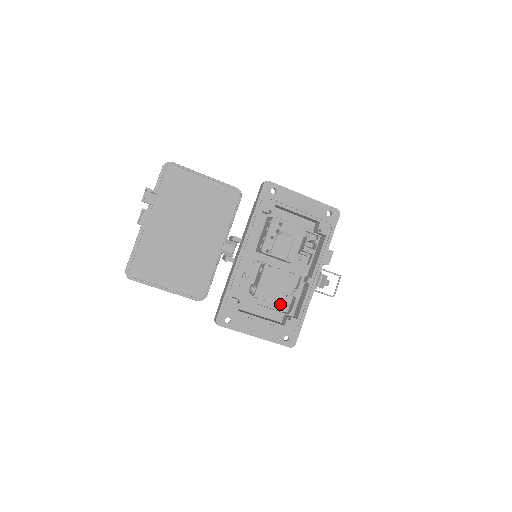
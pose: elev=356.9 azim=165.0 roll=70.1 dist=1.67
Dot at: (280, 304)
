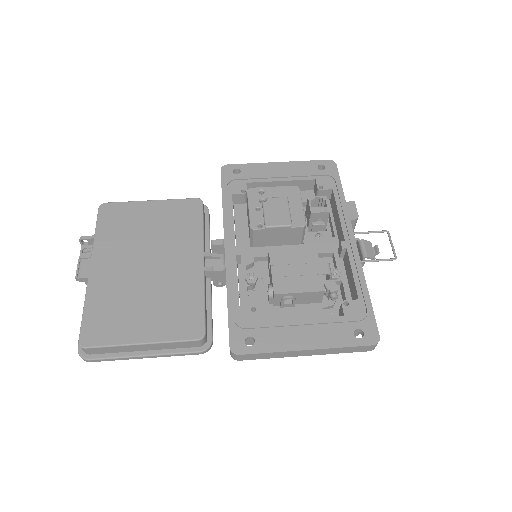
Dot at: (319, 290)
